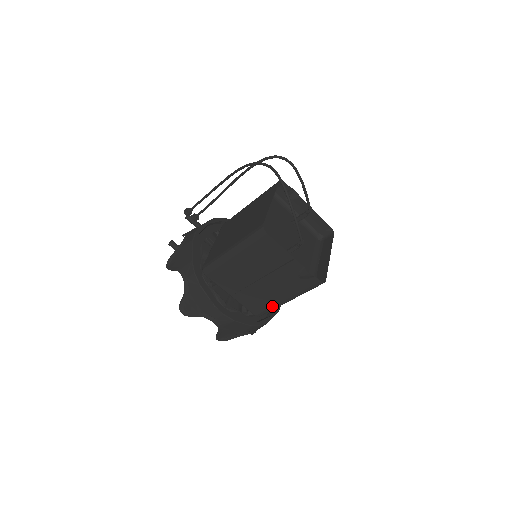
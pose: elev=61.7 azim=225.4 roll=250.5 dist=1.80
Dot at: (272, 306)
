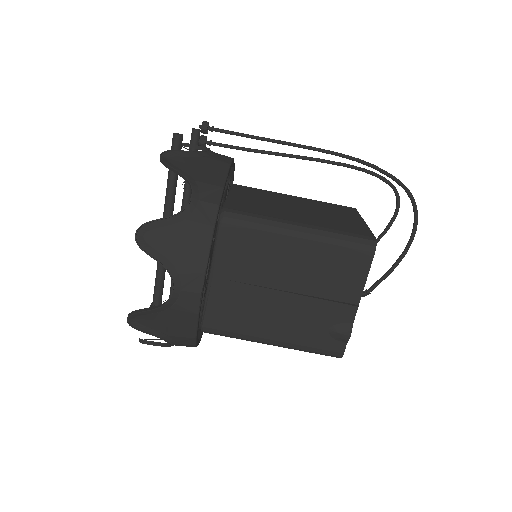
Dot at: (245, 333)
